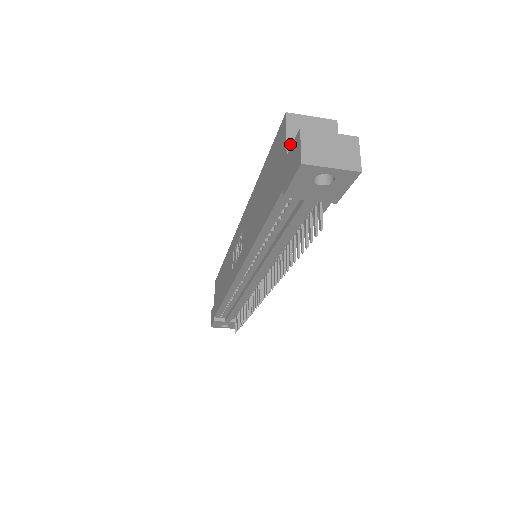
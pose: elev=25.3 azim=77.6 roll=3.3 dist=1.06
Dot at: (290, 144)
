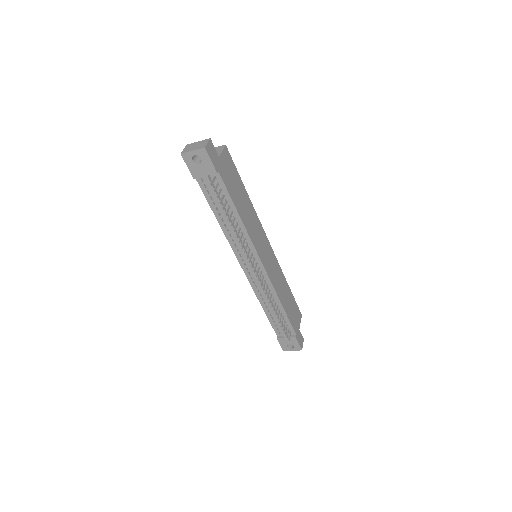
Dot at: occluded
